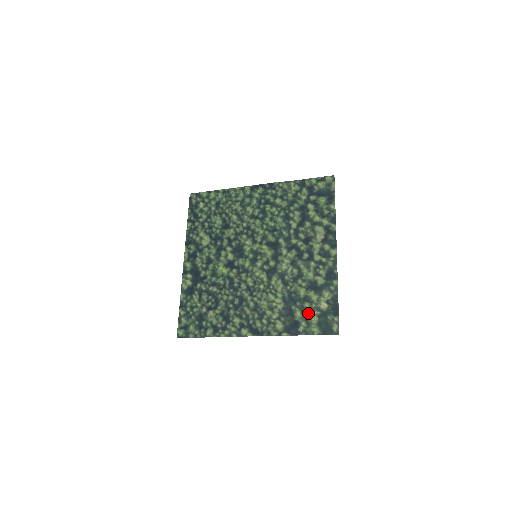
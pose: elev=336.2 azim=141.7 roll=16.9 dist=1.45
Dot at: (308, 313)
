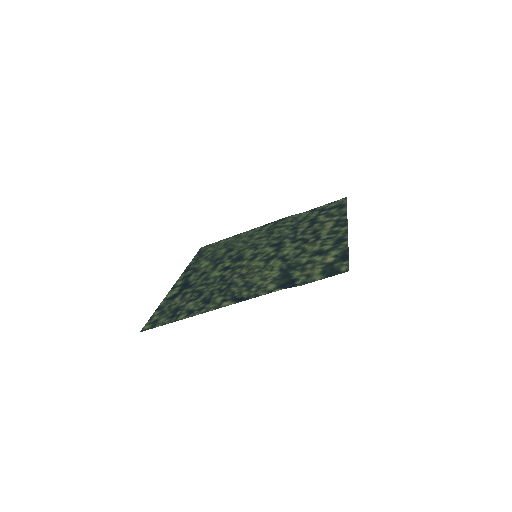
Dot at: (309, 270)
